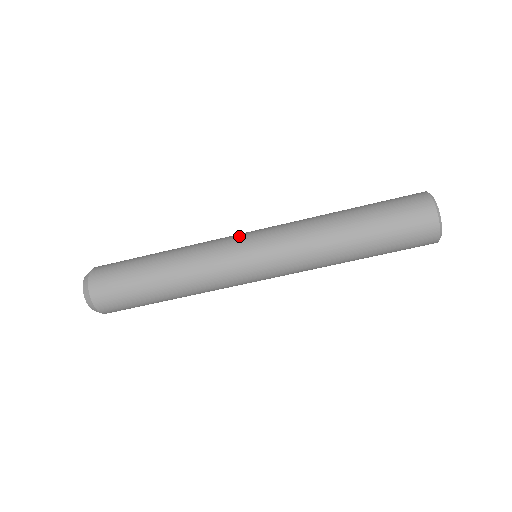
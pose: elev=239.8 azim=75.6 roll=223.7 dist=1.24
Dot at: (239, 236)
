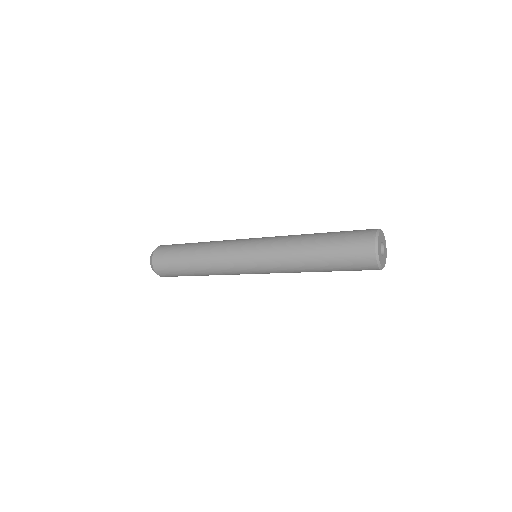
Dot at: (243, 242)
